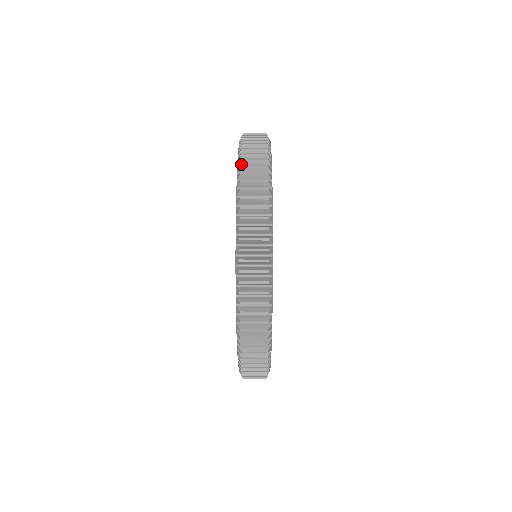
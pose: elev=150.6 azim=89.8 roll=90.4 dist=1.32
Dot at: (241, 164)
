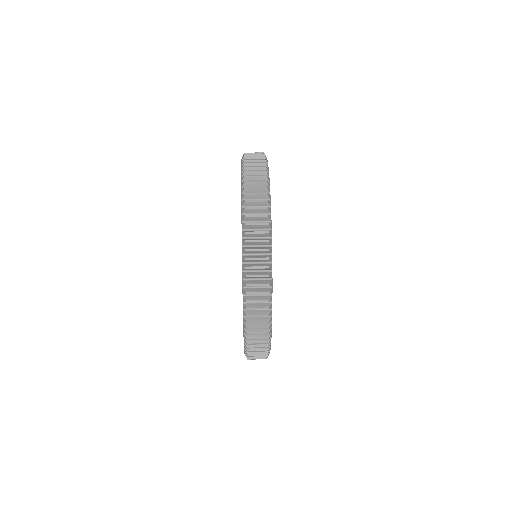
Dot at: (246, 301)
